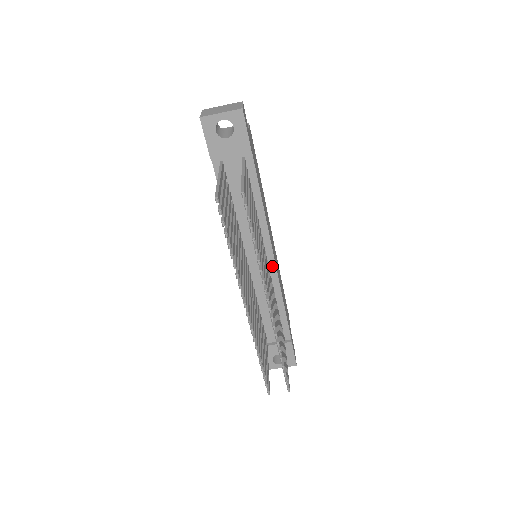
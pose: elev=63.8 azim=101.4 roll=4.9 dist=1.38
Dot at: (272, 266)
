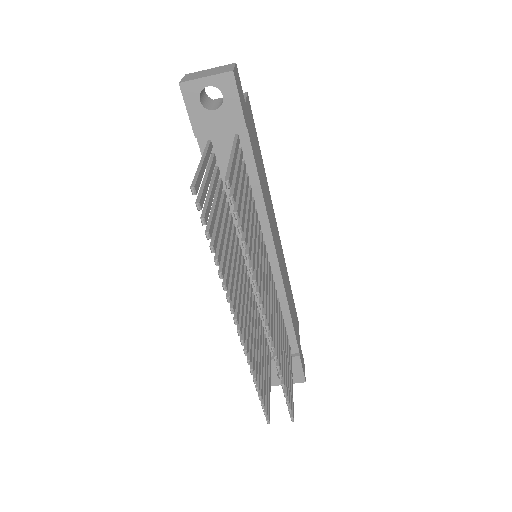
Dot at: (275, 268)
